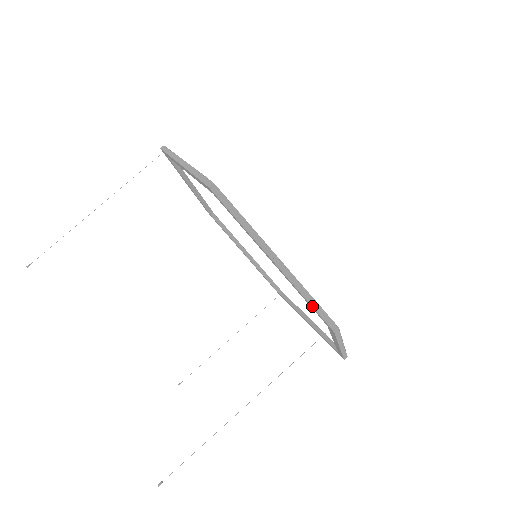
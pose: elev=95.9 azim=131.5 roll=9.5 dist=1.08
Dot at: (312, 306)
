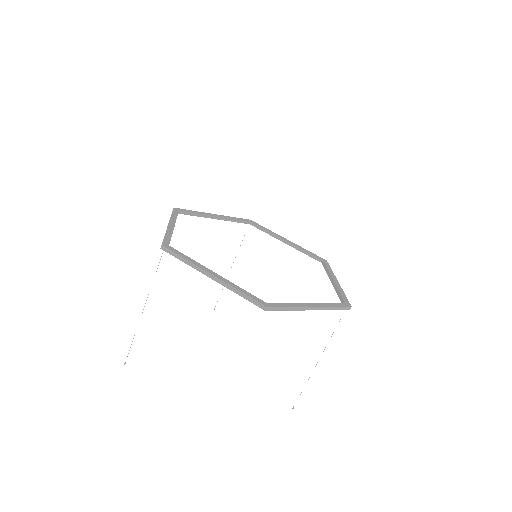
Dot at: occluded
